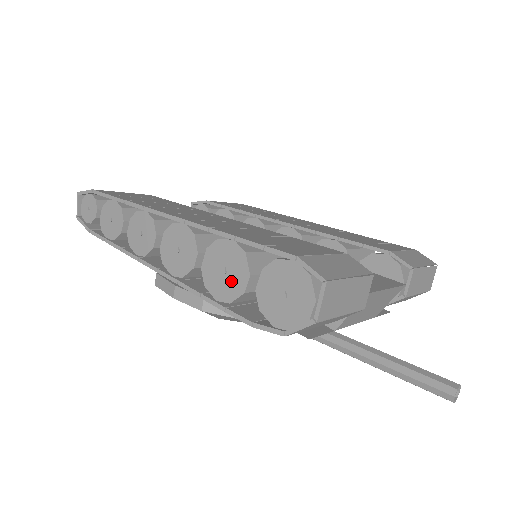
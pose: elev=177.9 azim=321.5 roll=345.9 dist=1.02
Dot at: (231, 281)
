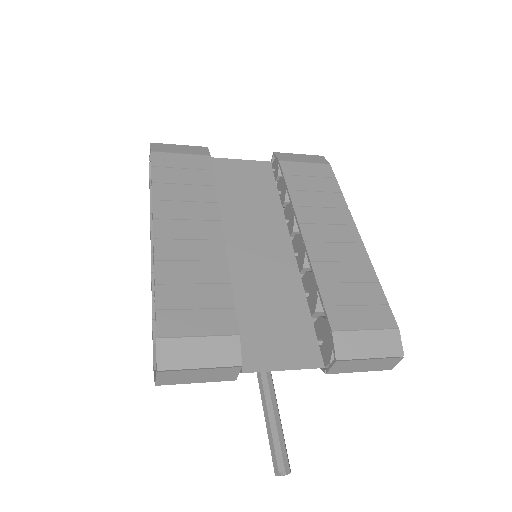
Dot at: occluded
